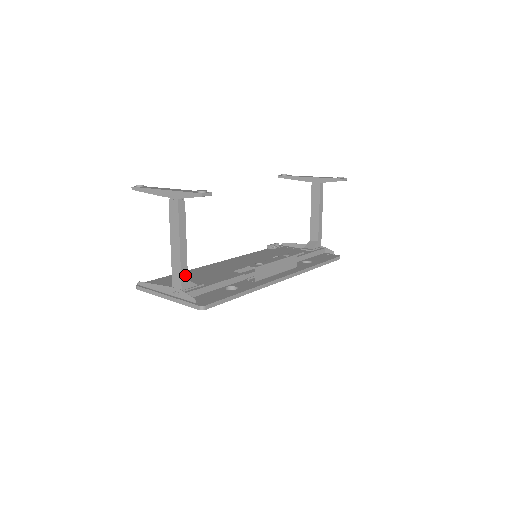
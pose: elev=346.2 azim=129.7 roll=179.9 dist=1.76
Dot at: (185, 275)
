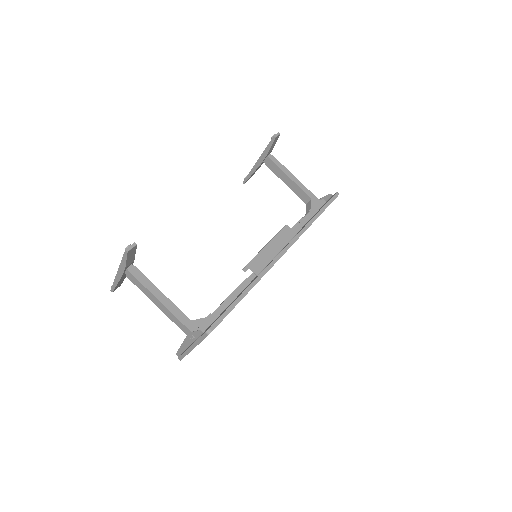
Dot at: (185, 319)
